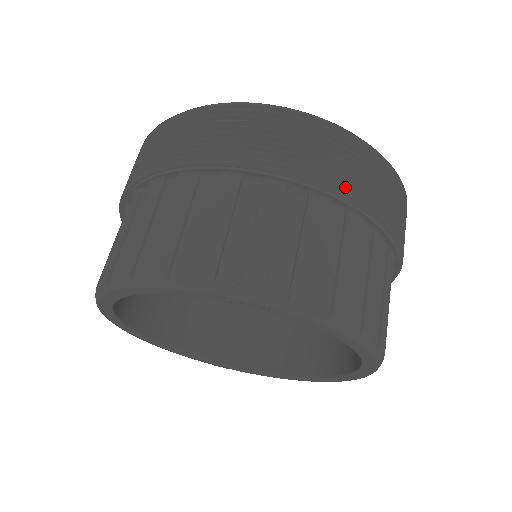
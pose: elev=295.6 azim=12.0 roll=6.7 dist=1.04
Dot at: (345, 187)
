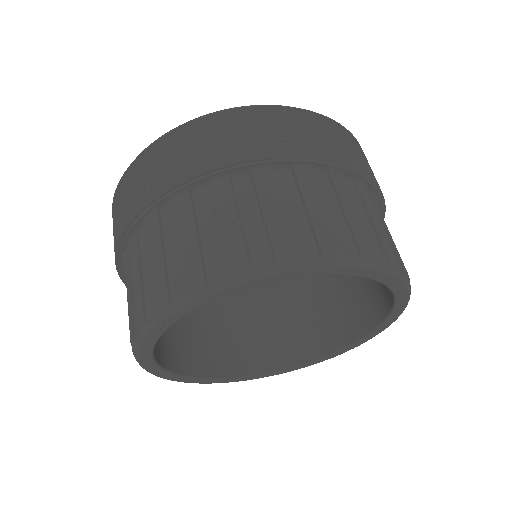
Dot at: occluded
